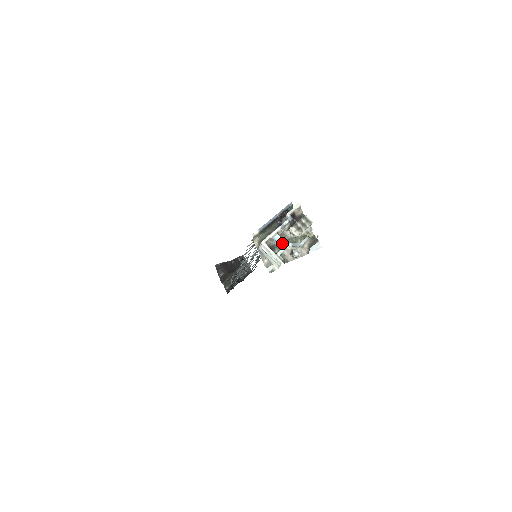
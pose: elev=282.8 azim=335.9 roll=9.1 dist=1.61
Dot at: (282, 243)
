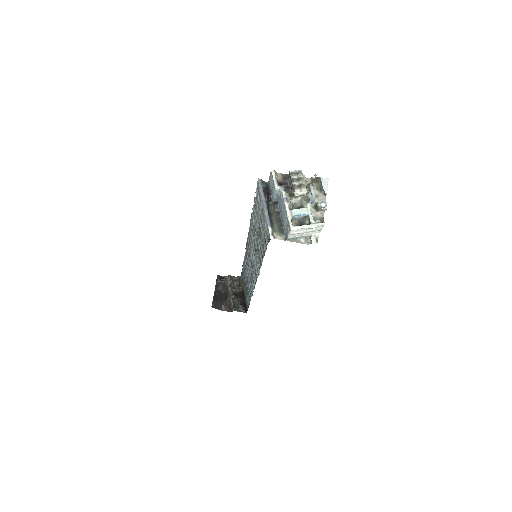
Dot at: (303, 211)
